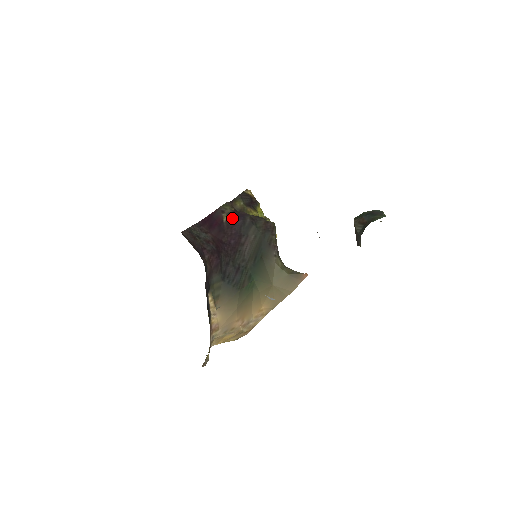
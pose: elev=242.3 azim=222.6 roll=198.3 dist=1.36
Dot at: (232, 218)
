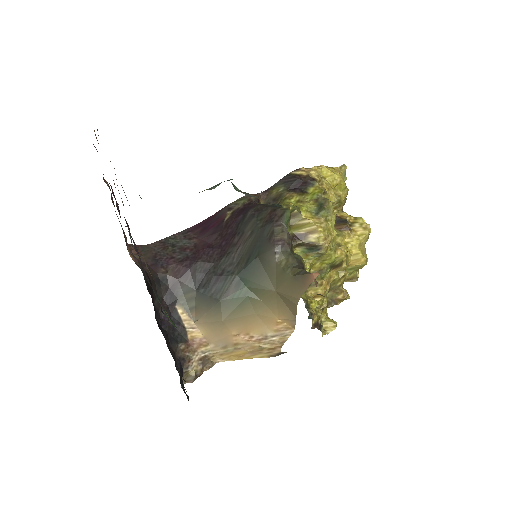
Dot at: (236, 214)
